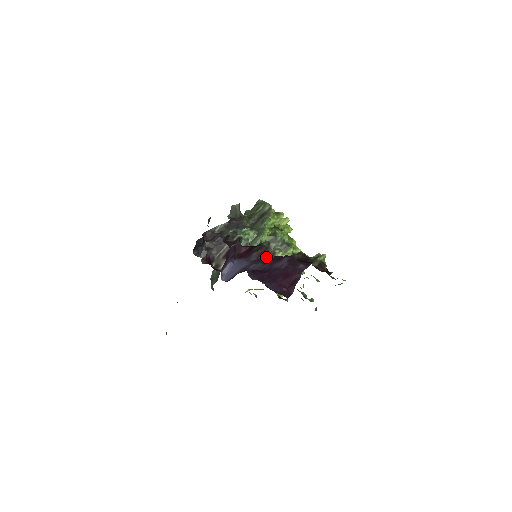
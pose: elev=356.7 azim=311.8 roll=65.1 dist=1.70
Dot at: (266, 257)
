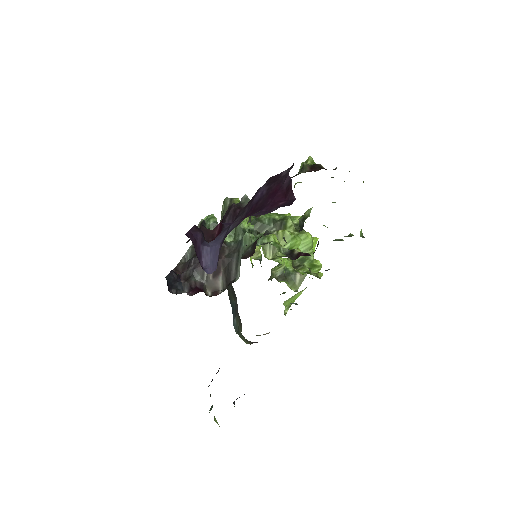
Dot at: (242, 209)
